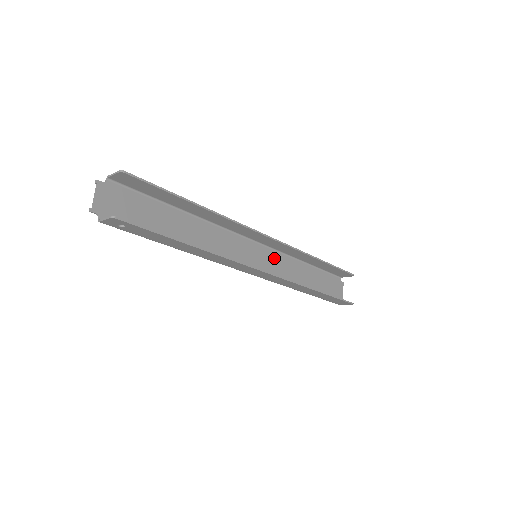
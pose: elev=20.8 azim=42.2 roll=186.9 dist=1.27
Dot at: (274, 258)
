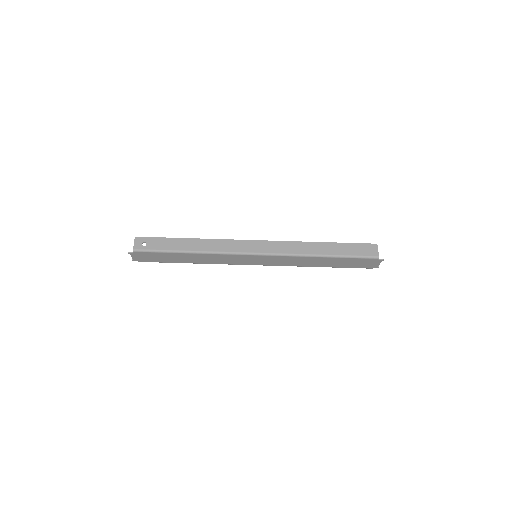
Dot at: (280, 263)
